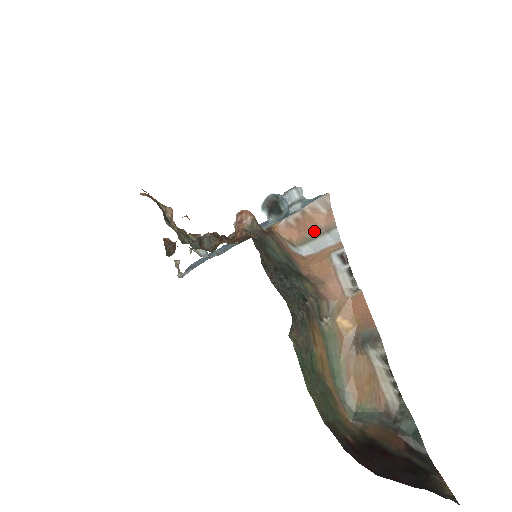
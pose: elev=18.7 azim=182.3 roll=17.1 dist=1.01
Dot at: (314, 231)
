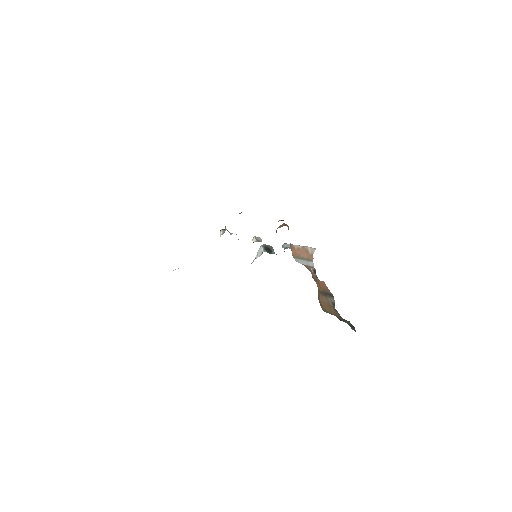
Dot at: (303, 257)
